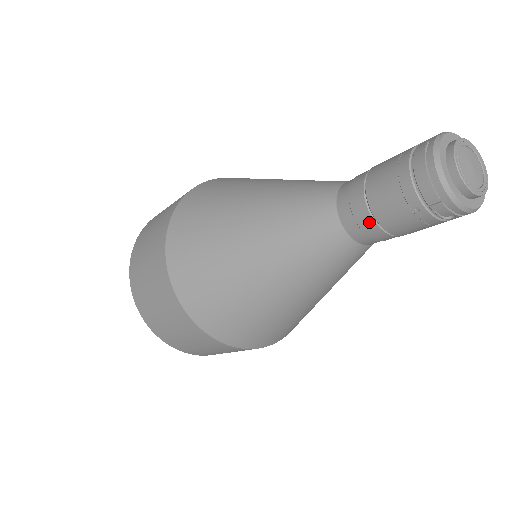
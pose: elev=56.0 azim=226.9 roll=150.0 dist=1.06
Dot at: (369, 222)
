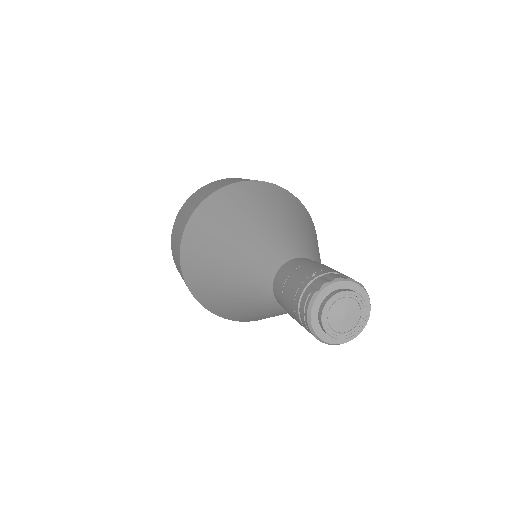
Dot at: occluded
